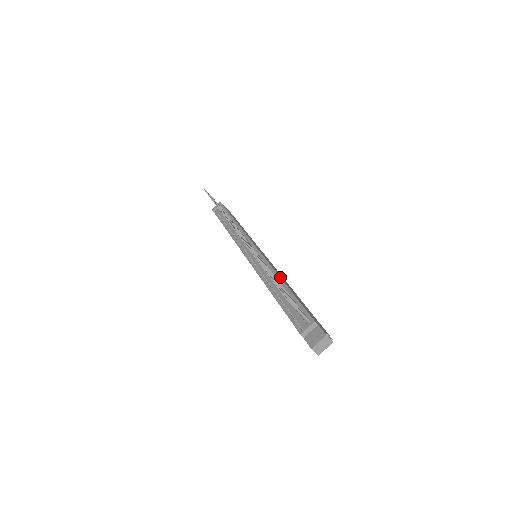
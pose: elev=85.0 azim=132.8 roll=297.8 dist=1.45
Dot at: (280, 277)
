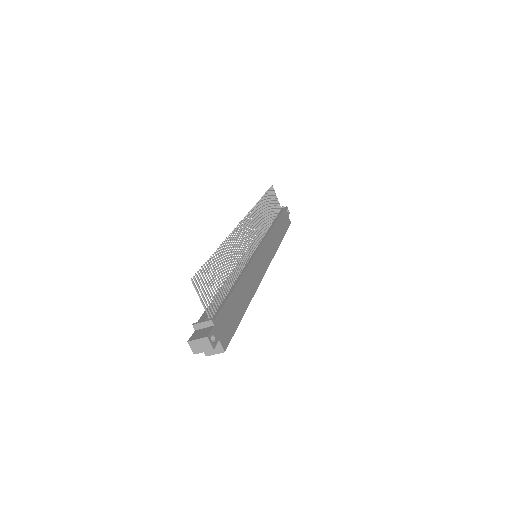
Dot at: (242, 276)
